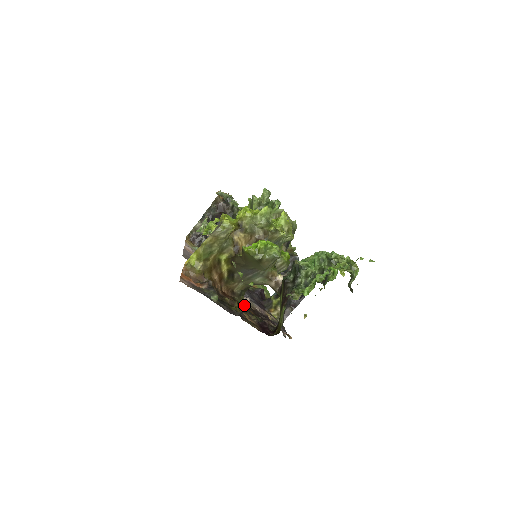
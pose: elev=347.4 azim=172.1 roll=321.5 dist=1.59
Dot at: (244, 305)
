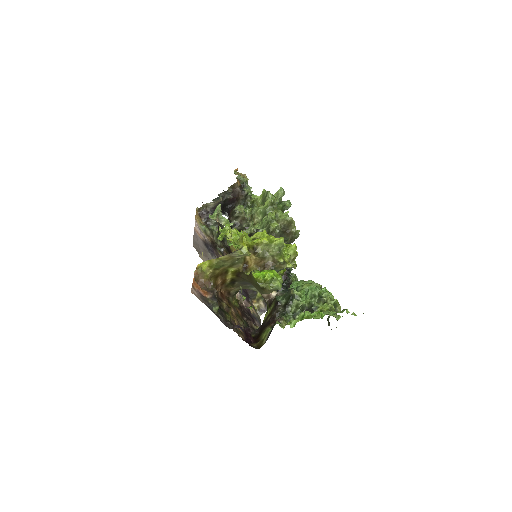
Dot at: (235, 303)
